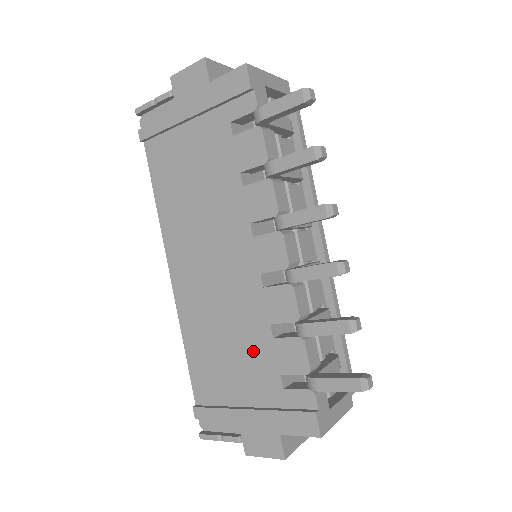
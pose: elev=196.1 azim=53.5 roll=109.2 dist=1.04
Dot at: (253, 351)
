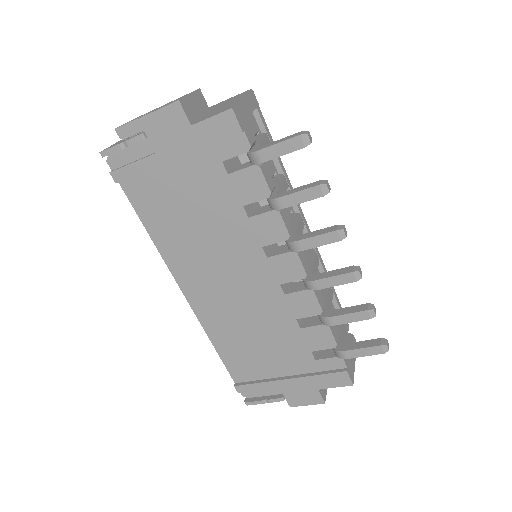
Dot at: (283, 340)
